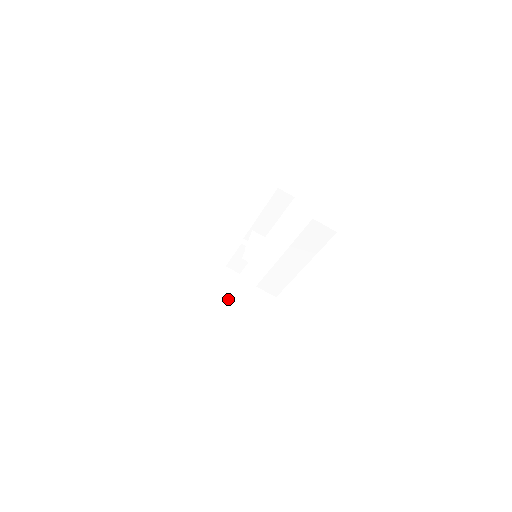
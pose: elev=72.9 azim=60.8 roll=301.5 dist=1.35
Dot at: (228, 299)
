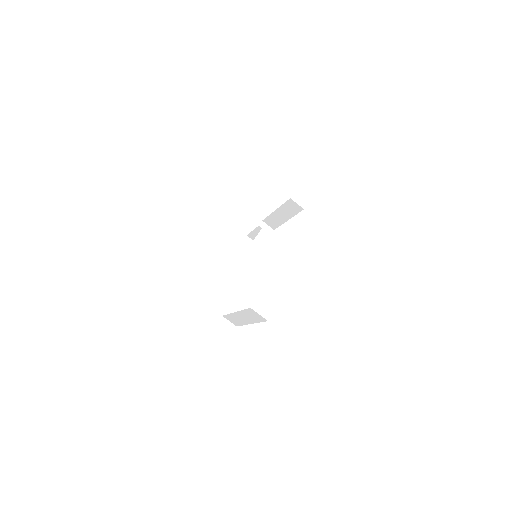
Dot at: (240, 267)
